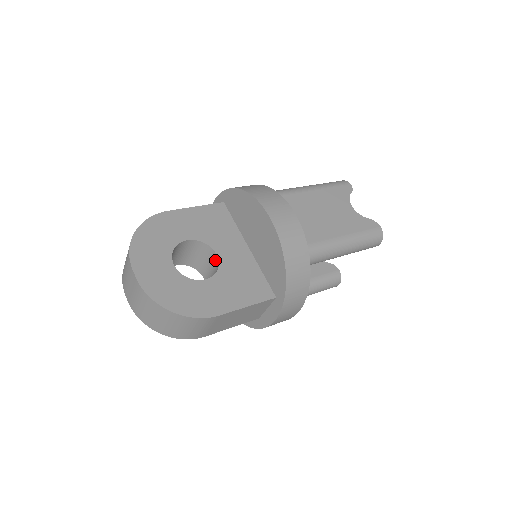
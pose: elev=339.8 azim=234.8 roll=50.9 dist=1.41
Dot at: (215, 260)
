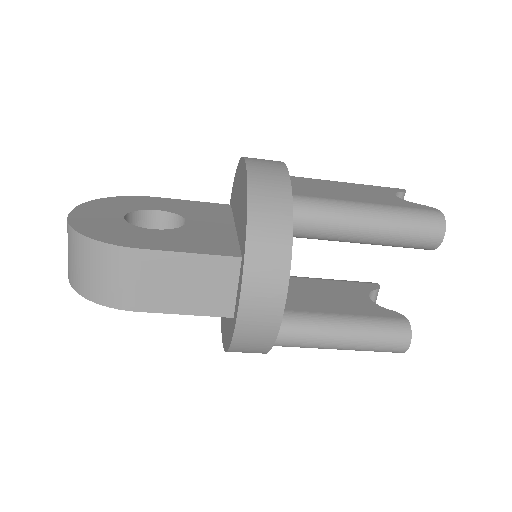
Dot at: occluded
